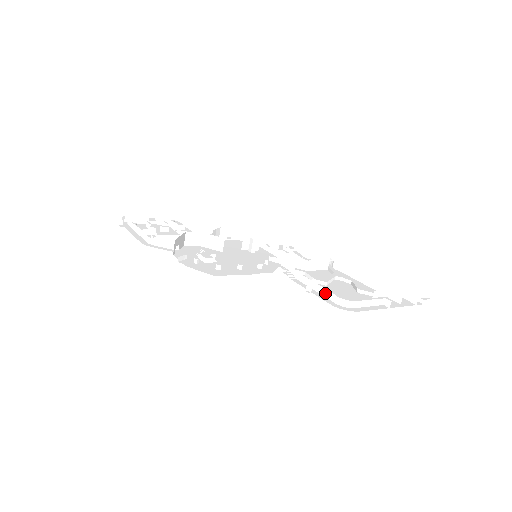
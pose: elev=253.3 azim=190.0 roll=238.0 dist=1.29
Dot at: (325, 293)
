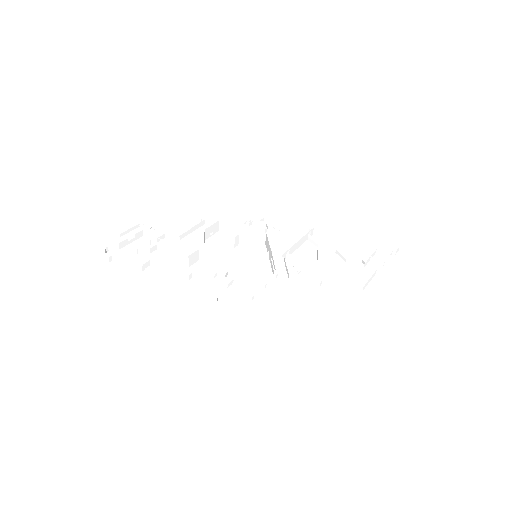
Dot at: (336, 284)
